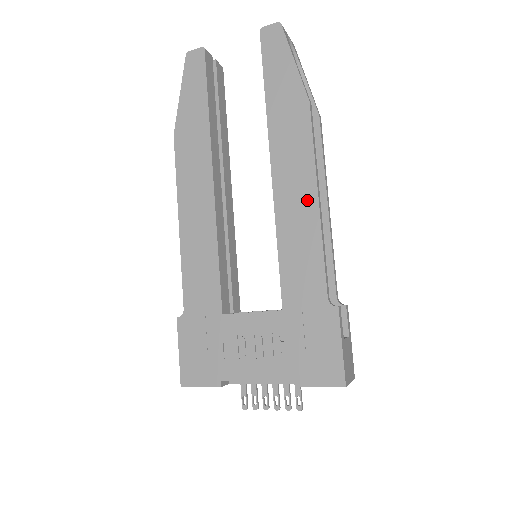
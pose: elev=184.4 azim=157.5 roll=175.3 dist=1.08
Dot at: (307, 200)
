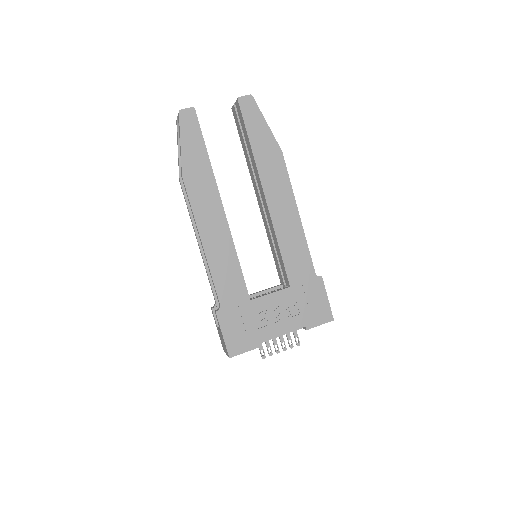
Dot at: (292, 215)
